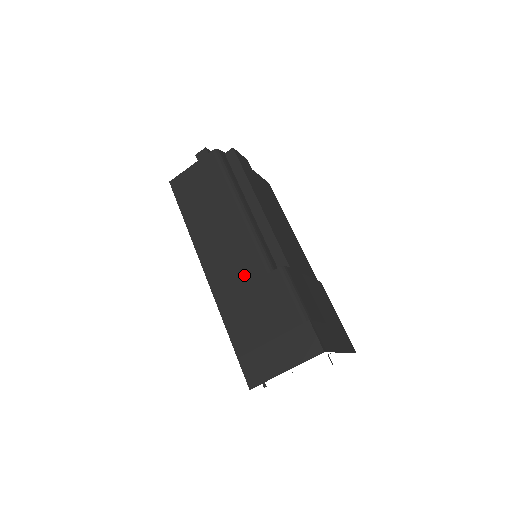
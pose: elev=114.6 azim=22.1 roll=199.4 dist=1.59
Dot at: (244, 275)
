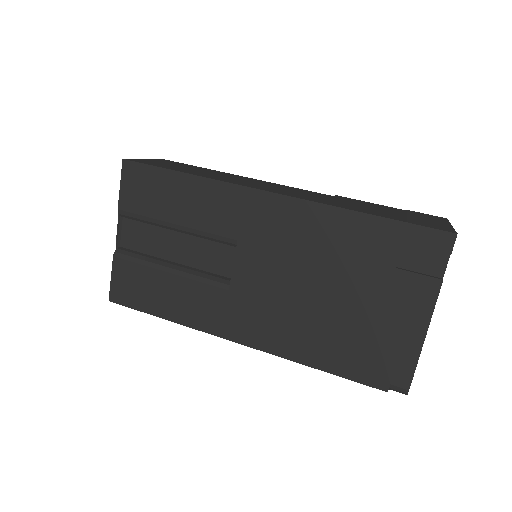
Dot at: (315, 195)
